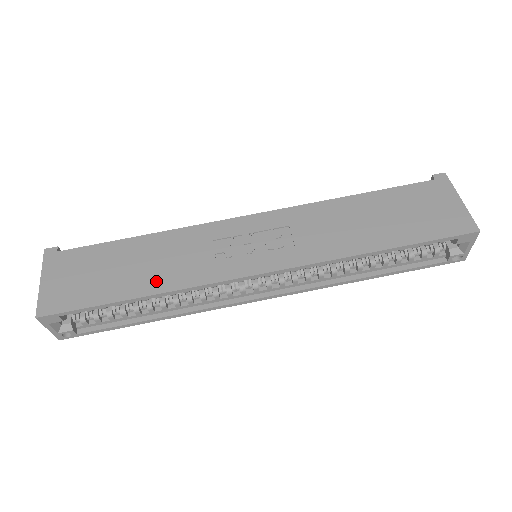
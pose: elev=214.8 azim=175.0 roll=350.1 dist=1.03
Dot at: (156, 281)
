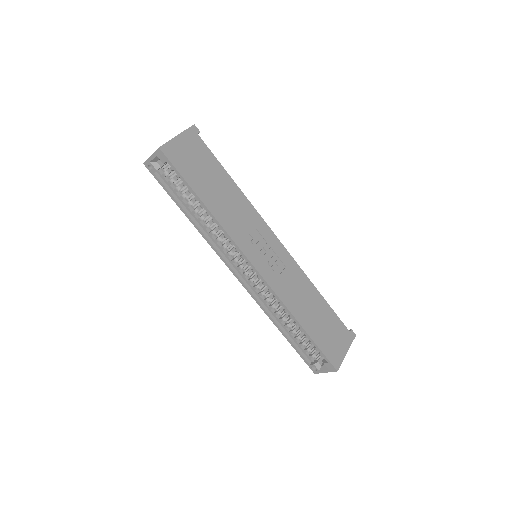
Dot at: (218, 208)
